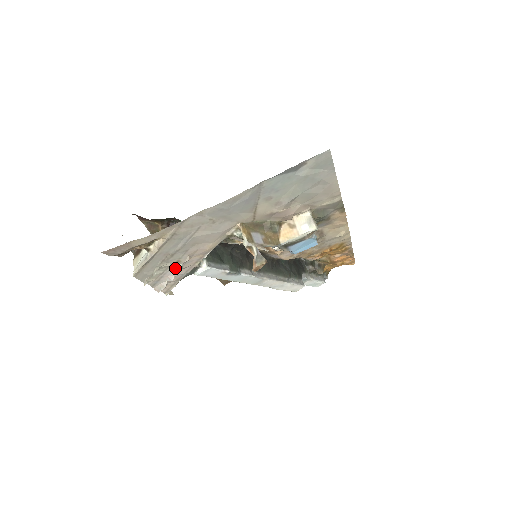
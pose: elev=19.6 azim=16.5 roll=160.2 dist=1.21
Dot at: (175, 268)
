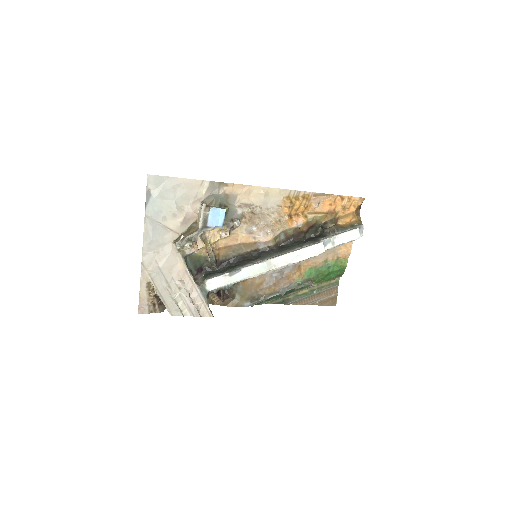
Dot at: (184, 294)
